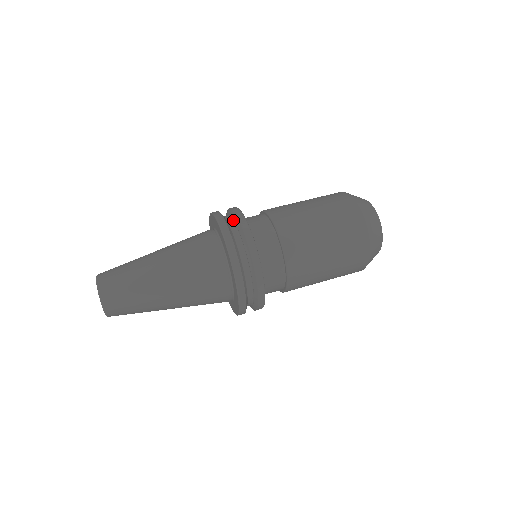
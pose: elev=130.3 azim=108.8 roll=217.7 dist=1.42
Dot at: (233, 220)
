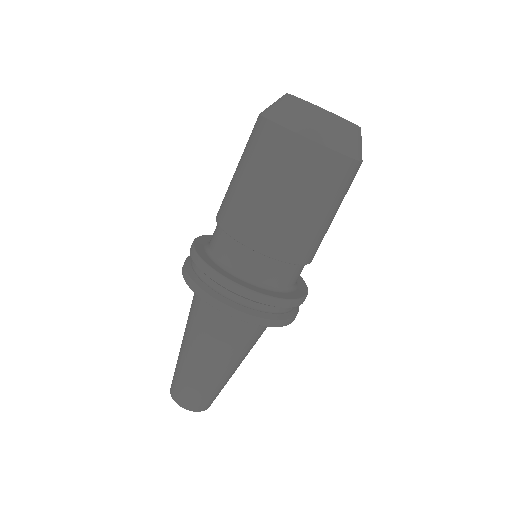
Dot at: (215, 282)
